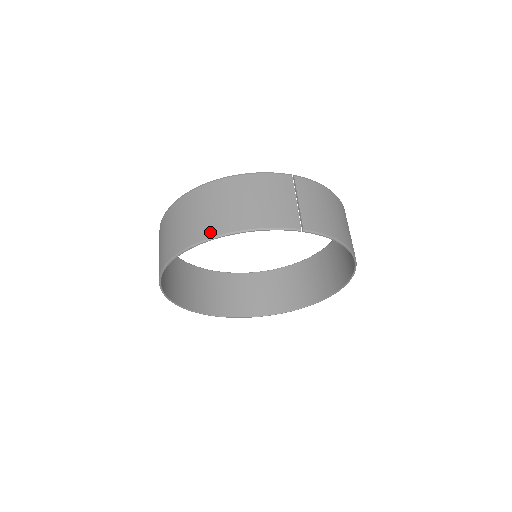
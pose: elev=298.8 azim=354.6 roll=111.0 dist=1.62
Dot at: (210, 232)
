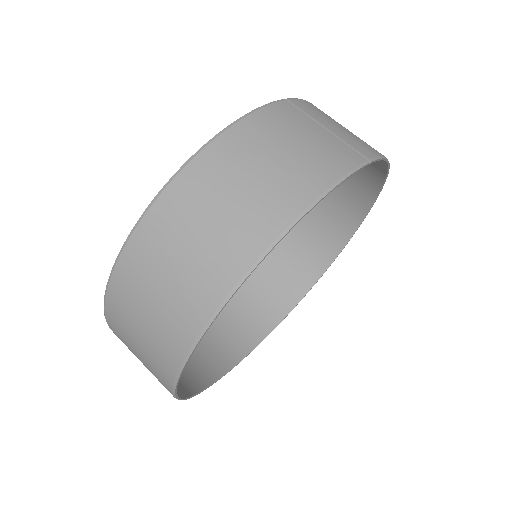
Dot at: (260, 239)
